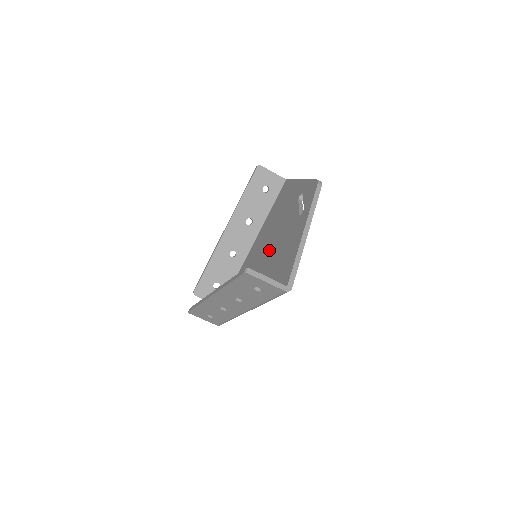
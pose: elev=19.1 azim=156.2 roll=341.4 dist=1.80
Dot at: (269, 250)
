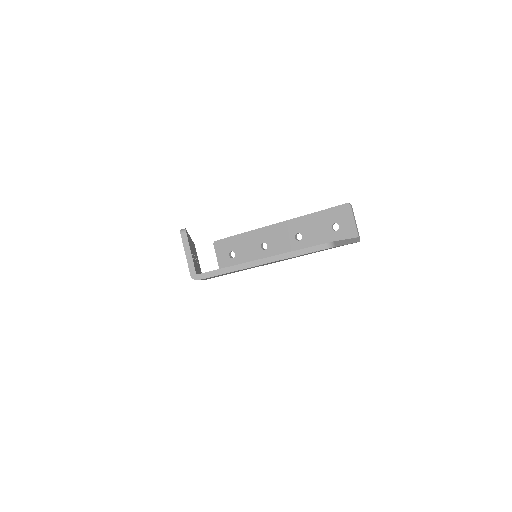
Dot at: occluded
